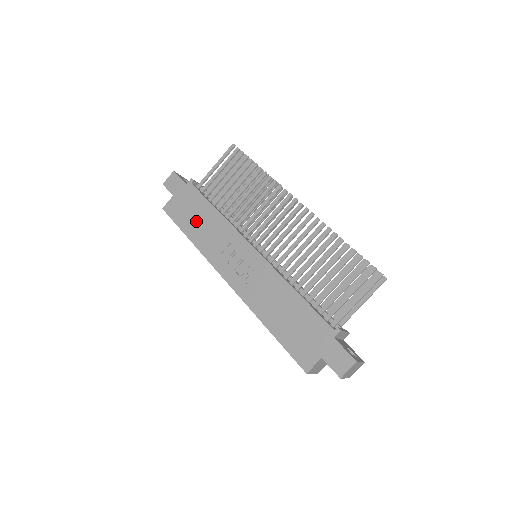
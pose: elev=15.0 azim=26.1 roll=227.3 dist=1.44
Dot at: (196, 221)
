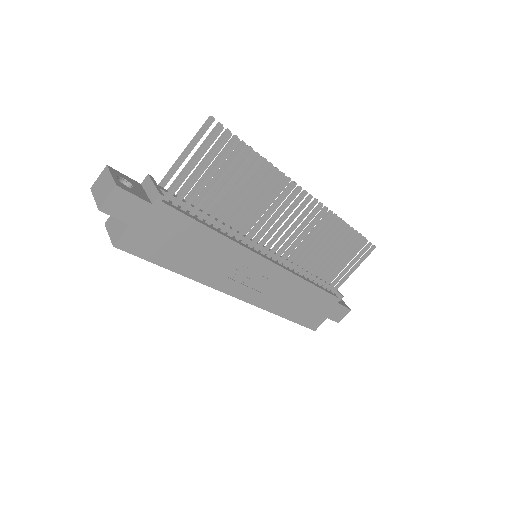
Dot at: (184, 251)
